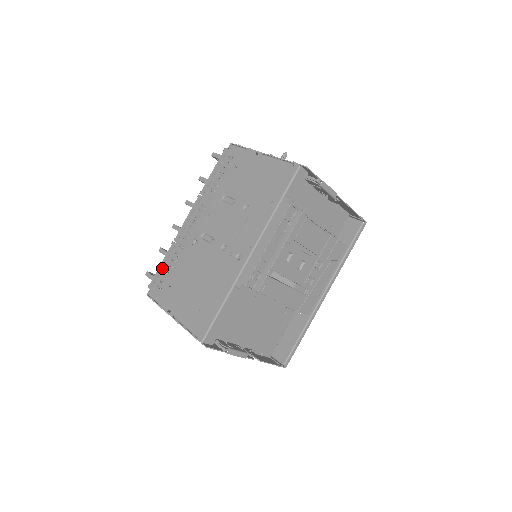
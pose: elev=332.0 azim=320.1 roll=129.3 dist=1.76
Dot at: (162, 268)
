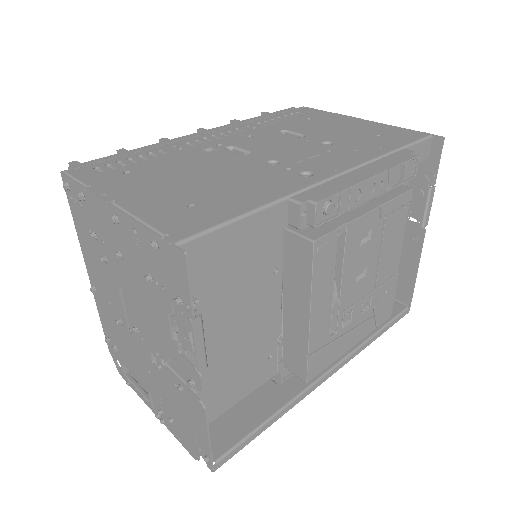
Dot at: (120, 156)
